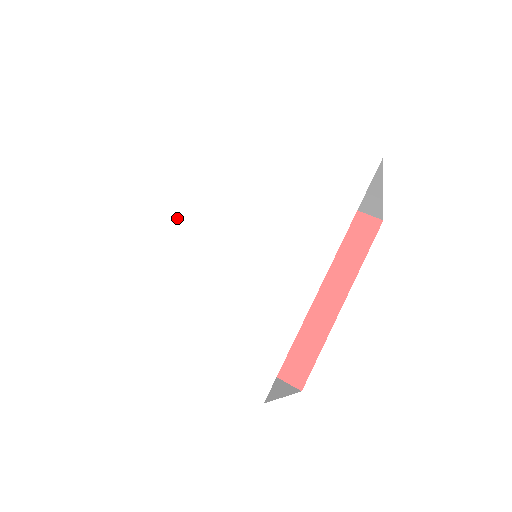
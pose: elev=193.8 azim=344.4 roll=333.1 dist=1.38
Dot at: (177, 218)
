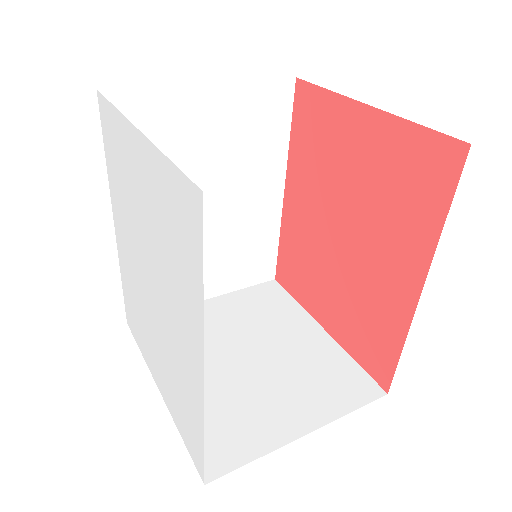
Dot at: (128, 254)
